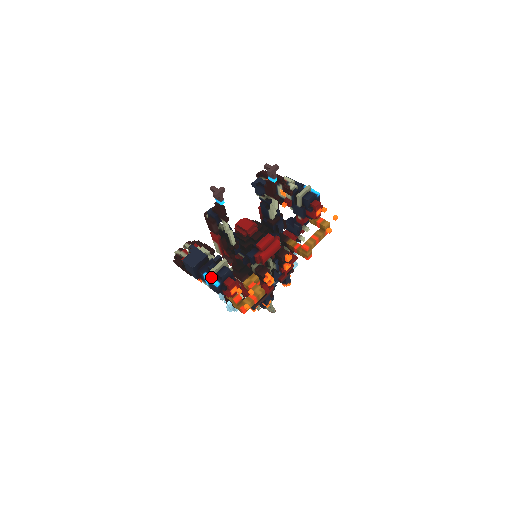
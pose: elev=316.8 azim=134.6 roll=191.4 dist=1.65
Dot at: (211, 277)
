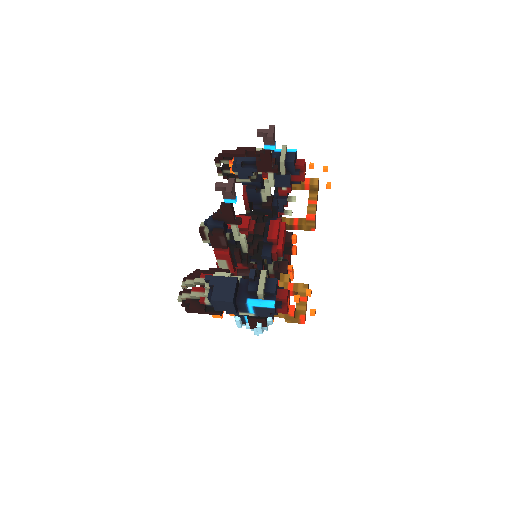
Dot at: (259, 300)
